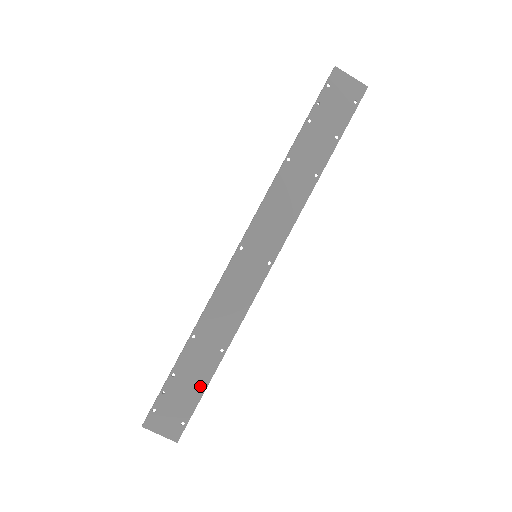
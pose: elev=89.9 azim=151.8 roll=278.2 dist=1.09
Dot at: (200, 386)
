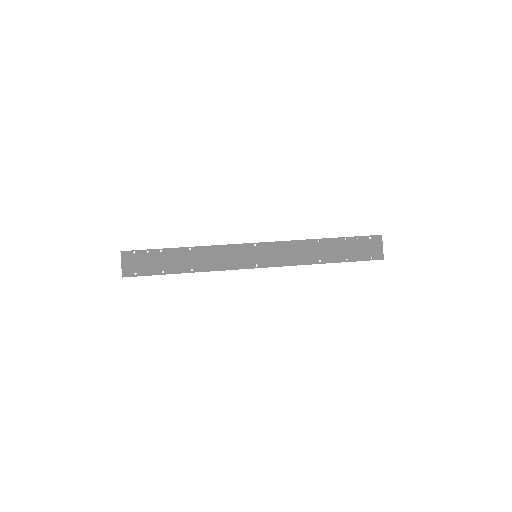
Dot at: (164, 270)
